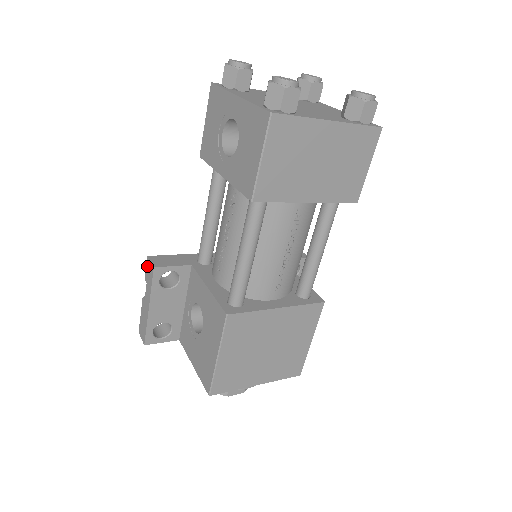
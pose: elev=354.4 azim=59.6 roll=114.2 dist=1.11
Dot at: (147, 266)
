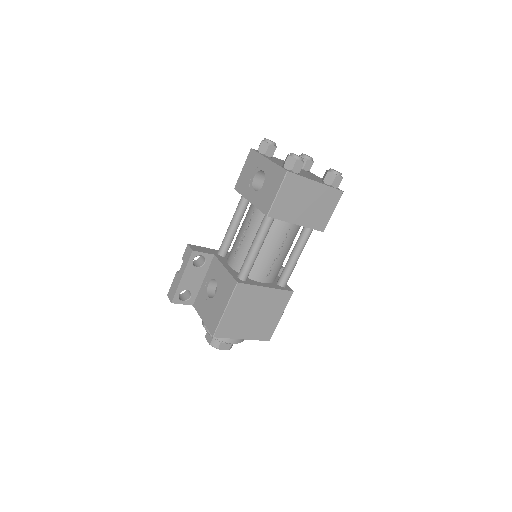
Dot at: (186, 250)
